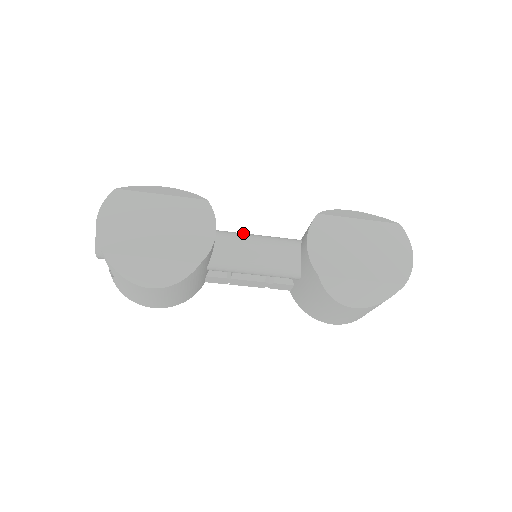
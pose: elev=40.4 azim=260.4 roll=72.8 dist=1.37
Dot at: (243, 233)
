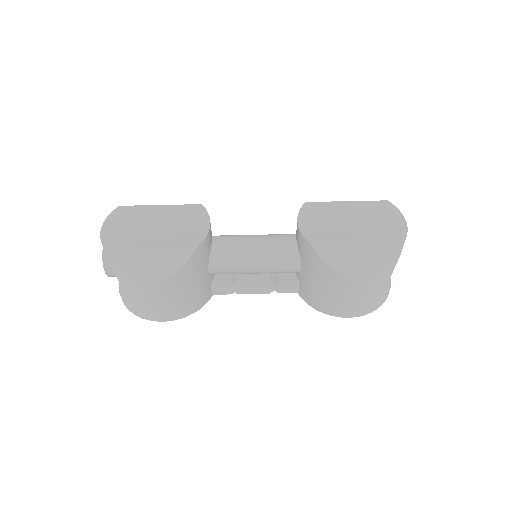
Dot at: occluded
